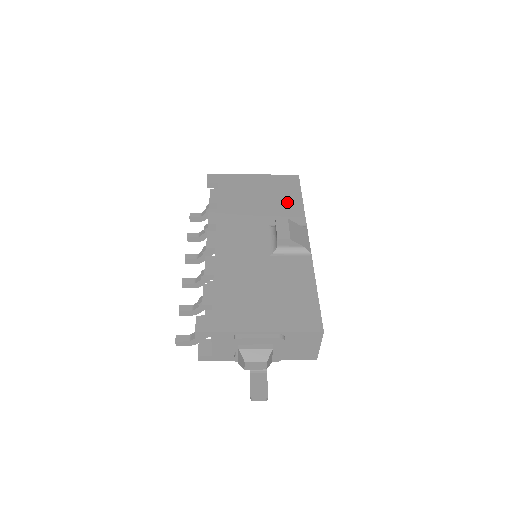
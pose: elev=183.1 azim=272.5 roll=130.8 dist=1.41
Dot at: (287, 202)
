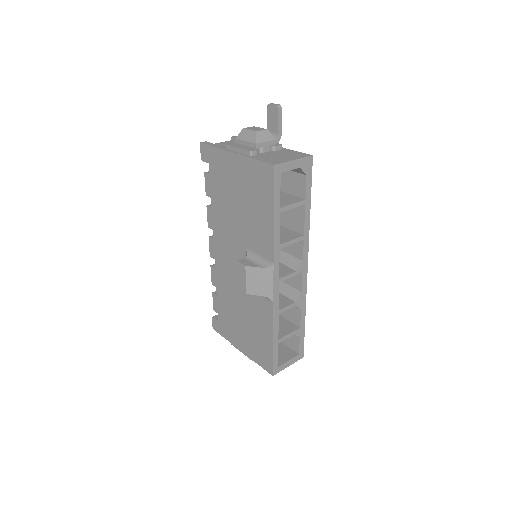
Dot at: (260, 218)
